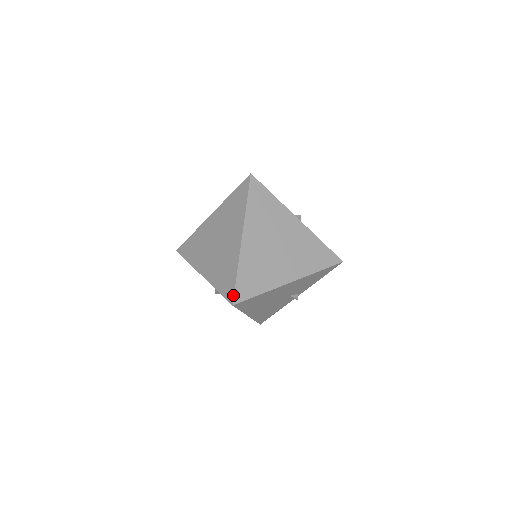
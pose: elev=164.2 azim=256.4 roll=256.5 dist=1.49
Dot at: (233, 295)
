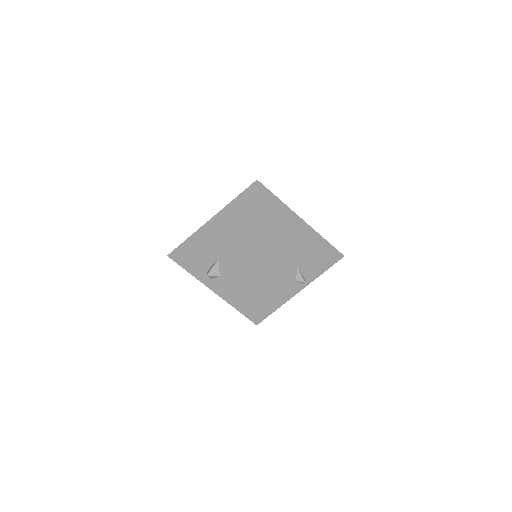
Dot at: occluded
